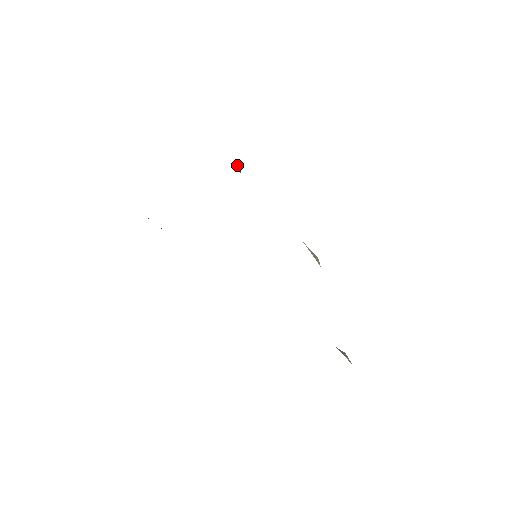
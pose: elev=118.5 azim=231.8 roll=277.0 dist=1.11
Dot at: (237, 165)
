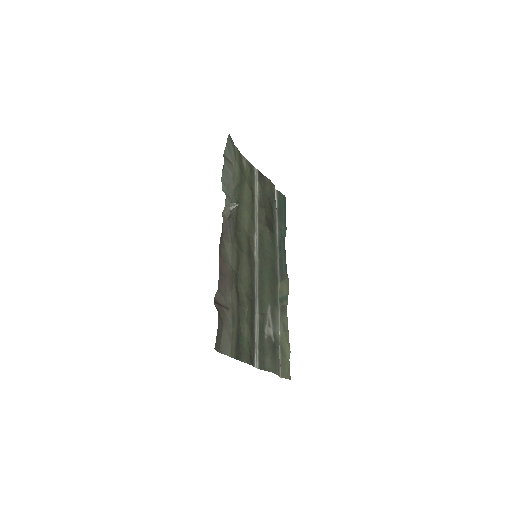
Dot at: (235, 204)
